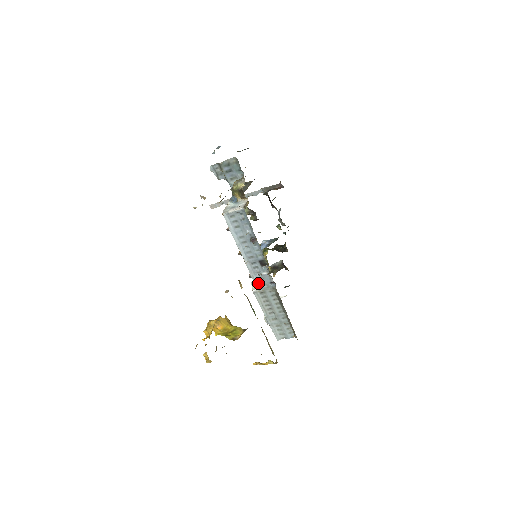
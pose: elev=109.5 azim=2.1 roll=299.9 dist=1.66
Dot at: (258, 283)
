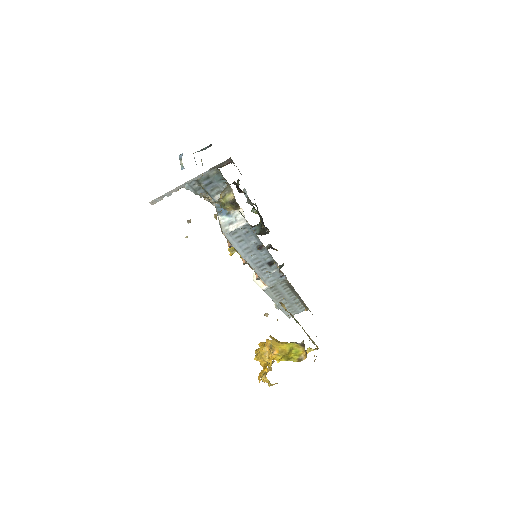
Dot at: (267, 281)
